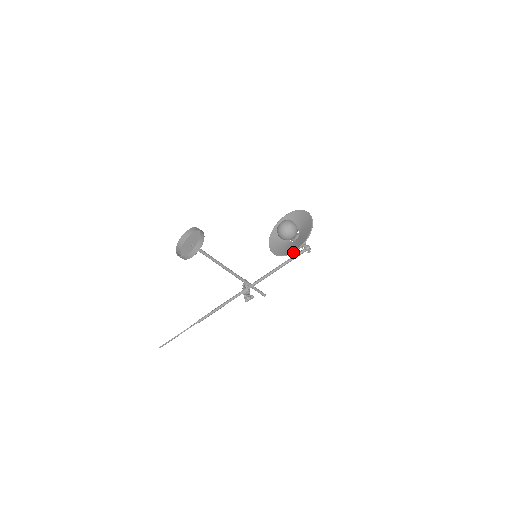
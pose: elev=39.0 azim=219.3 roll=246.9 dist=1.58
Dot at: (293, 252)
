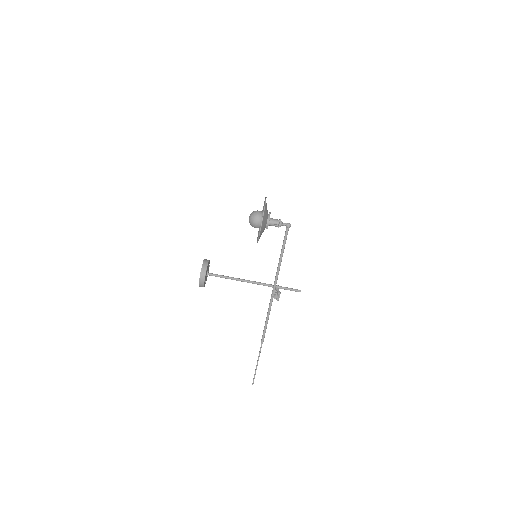
Dot at: (260, 229)
